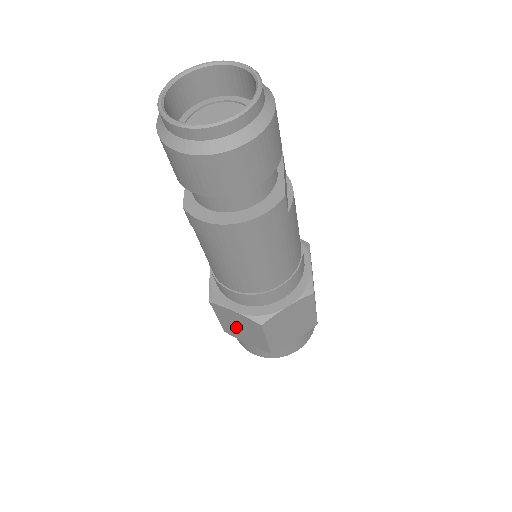
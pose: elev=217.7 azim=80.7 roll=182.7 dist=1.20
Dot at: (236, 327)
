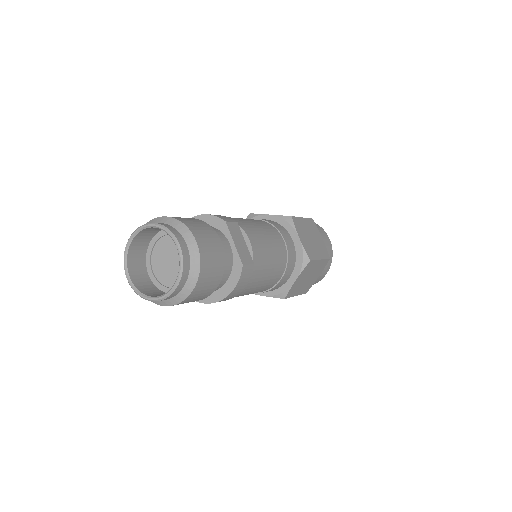
Dot at: occluded
